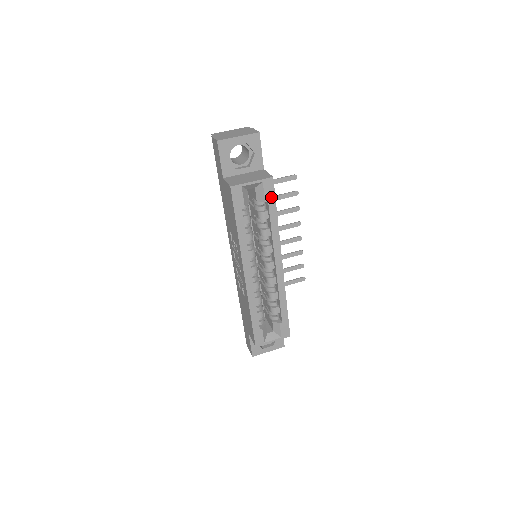
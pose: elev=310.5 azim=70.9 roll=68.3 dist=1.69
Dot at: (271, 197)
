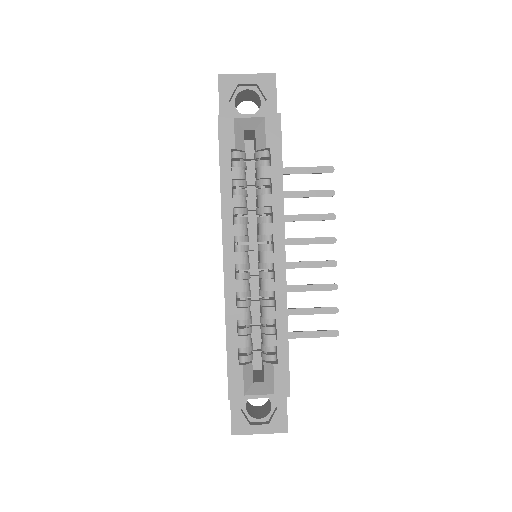
Dot at: (275, 143)
